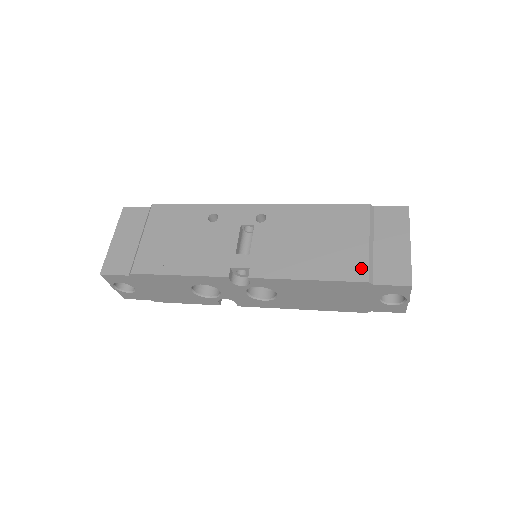
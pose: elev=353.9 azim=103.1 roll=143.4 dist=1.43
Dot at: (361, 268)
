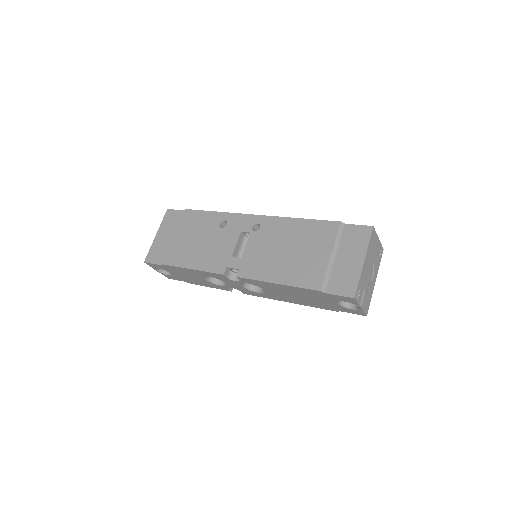
Dot at: (318, 278)
